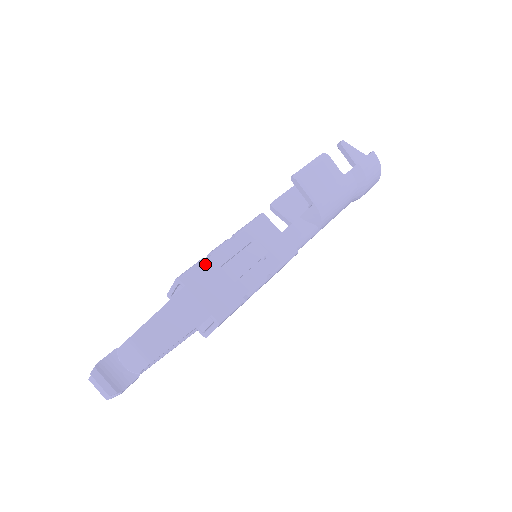
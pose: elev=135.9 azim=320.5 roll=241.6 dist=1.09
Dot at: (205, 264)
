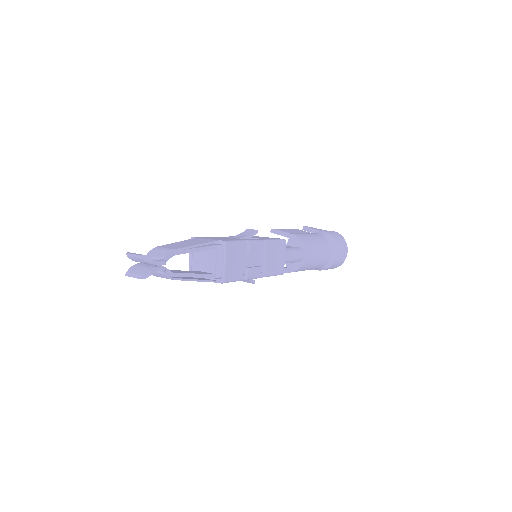
Dot at: (211, 237)
